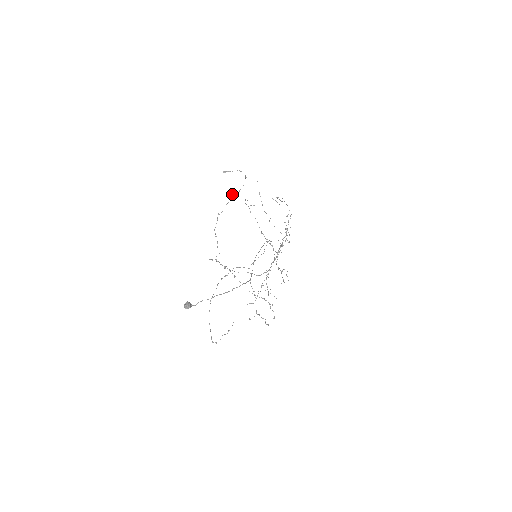
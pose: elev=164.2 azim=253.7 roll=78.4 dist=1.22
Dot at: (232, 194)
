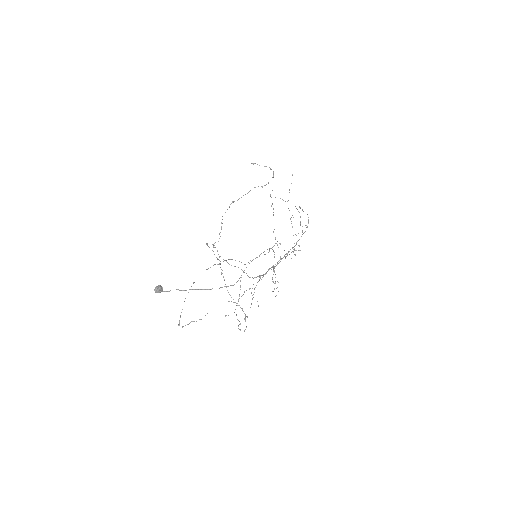
Dot at: (254, 187)
